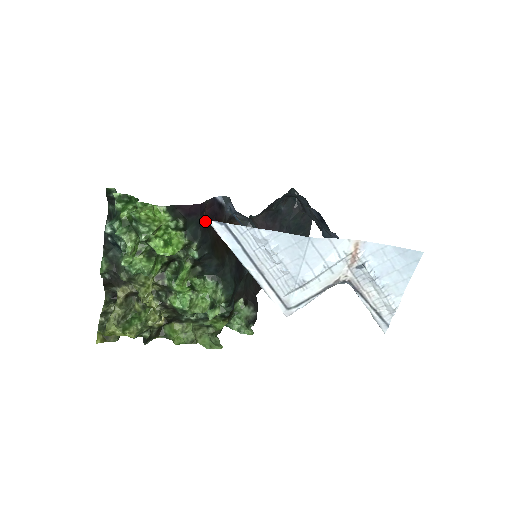
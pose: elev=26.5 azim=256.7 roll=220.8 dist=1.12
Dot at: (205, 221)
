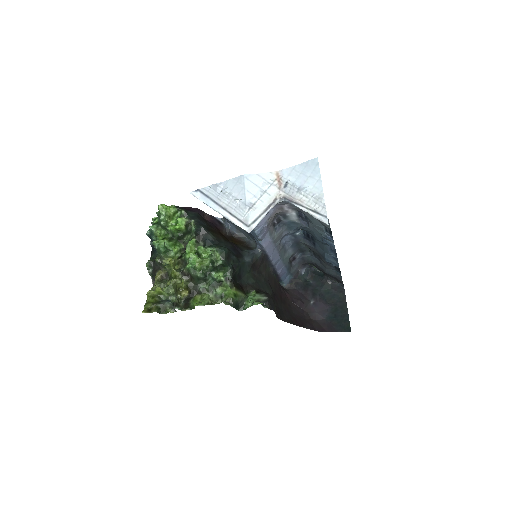
Dot at: (203, 219)
